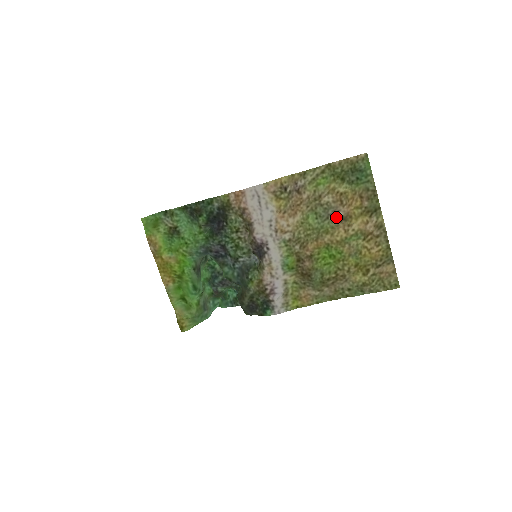
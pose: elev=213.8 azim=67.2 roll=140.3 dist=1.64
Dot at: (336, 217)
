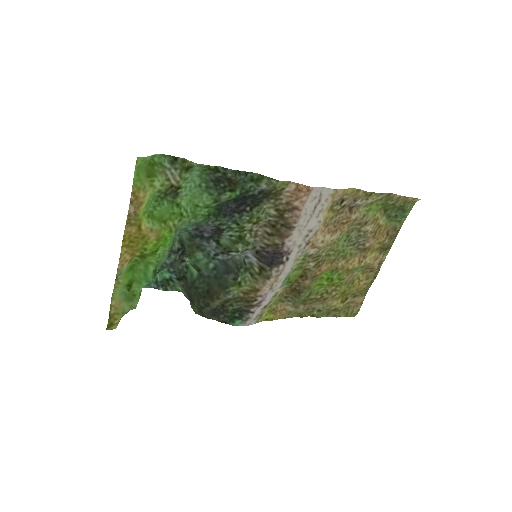
Dot at: (362, 246)
